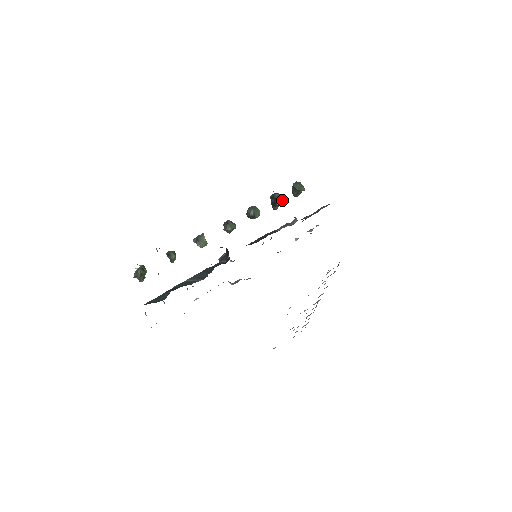
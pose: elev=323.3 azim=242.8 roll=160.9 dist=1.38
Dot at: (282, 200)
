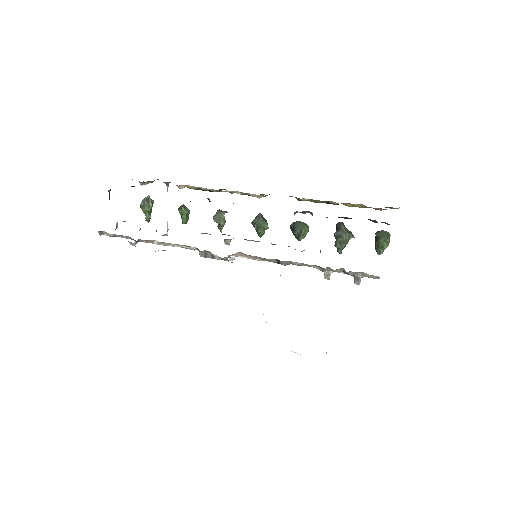
Dot at: (344, 232)
